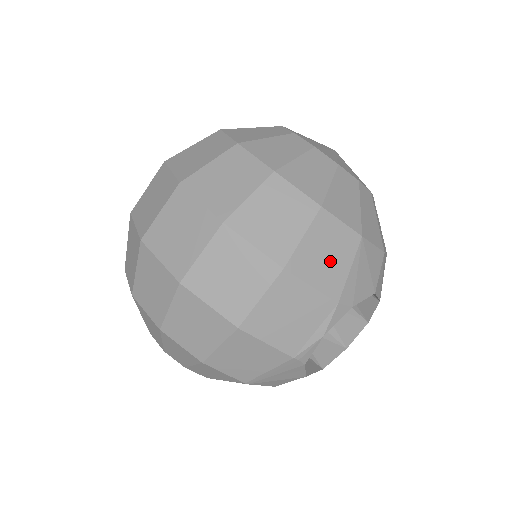
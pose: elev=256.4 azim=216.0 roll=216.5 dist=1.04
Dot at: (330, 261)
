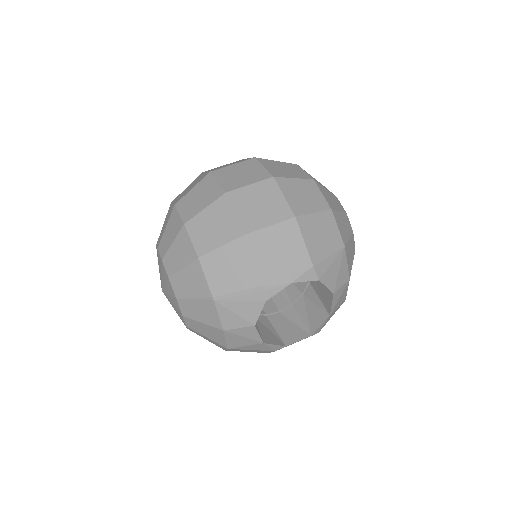
Dot at: (321, 240)
